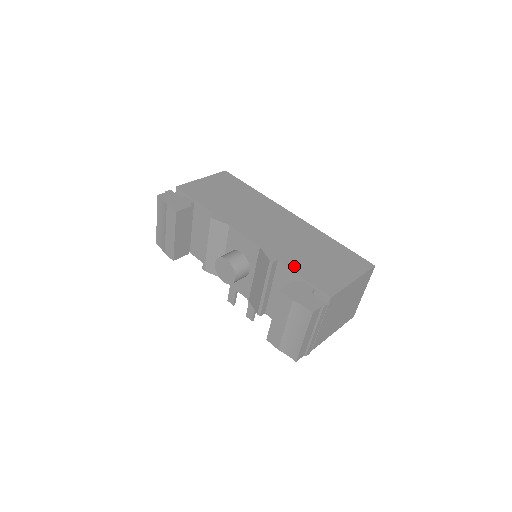
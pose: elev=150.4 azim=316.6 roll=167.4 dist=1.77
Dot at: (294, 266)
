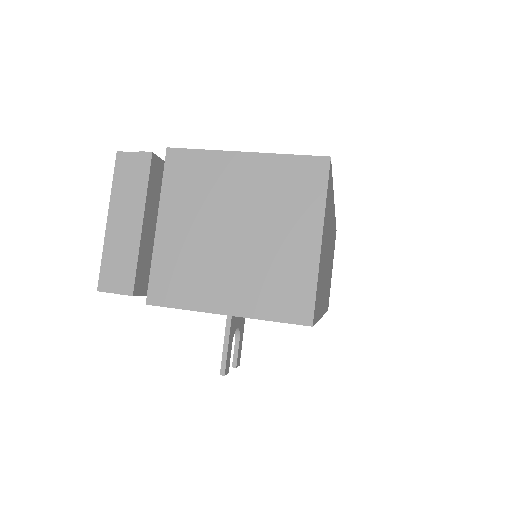
Dot at: occluded
